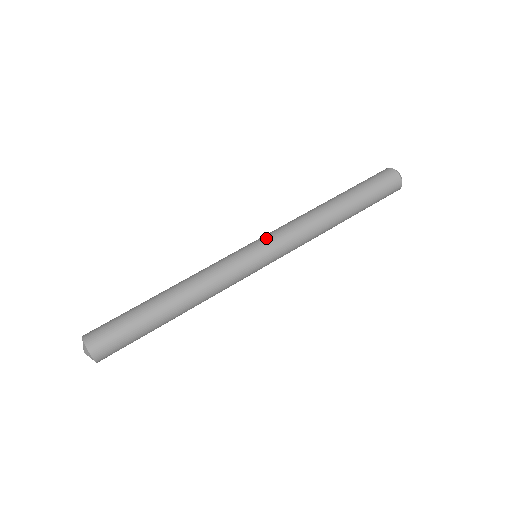
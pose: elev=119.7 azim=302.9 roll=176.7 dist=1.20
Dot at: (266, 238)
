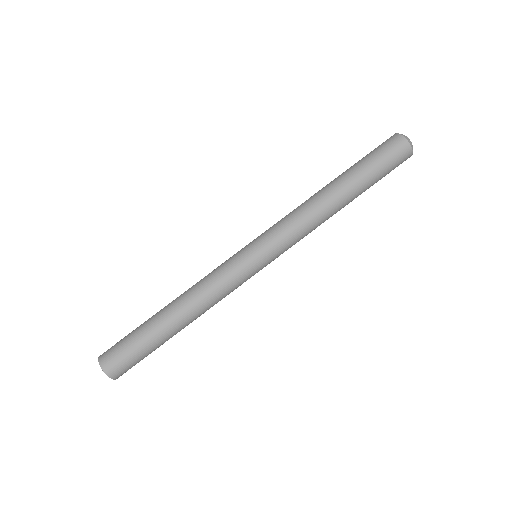
Dot at: (264, 239)
